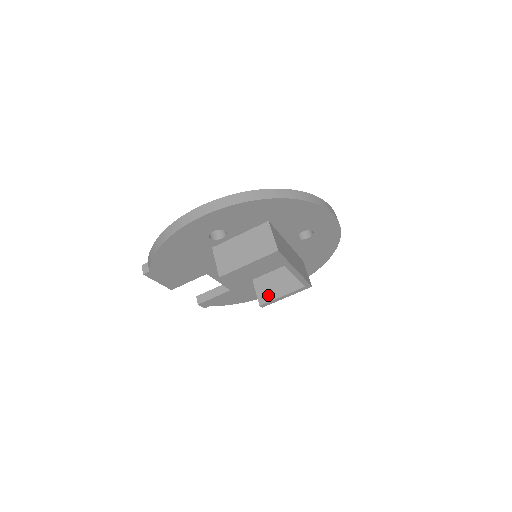
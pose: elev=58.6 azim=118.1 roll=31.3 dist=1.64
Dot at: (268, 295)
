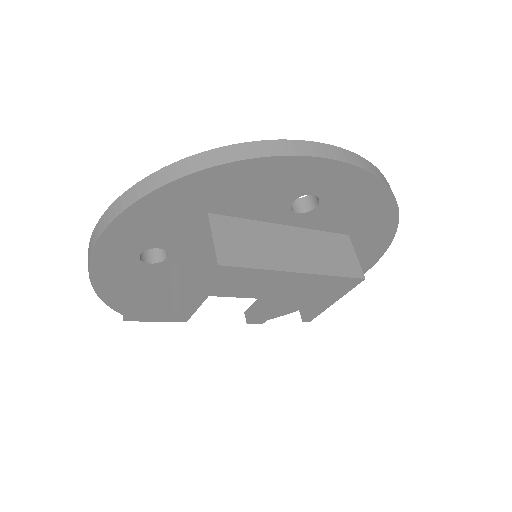
Dot at: (309, 303)
